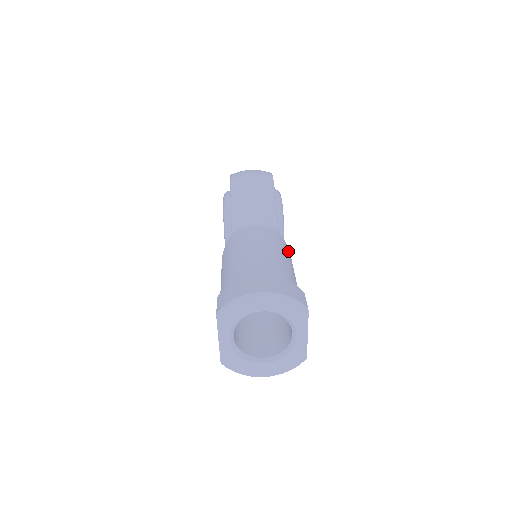
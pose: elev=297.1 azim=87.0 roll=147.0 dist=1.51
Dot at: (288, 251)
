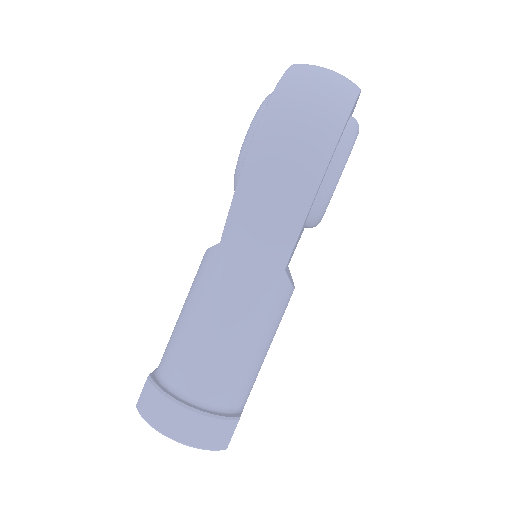
Dot at: (283, 302)
